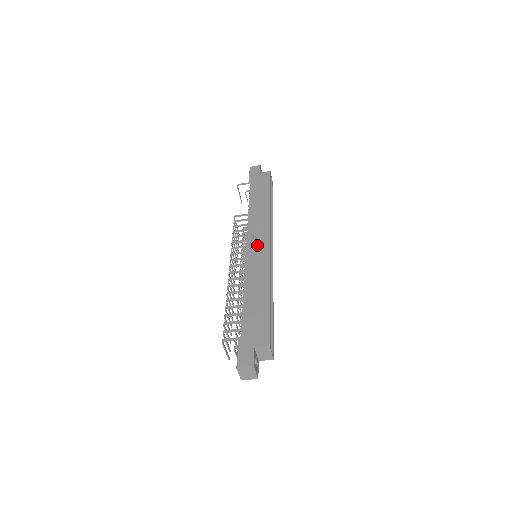
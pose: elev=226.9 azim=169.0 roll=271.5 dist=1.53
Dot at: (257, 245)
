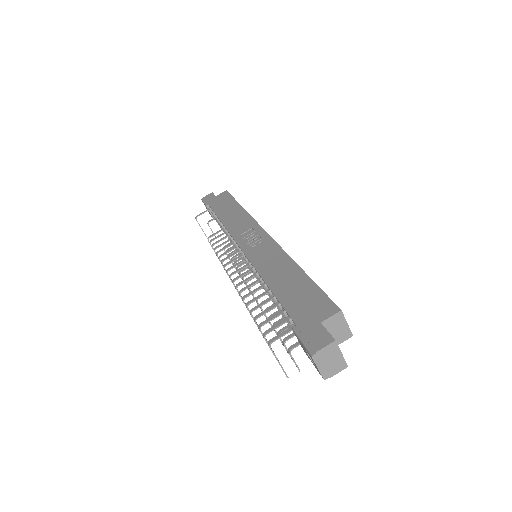
Dot at: (252, 241)
